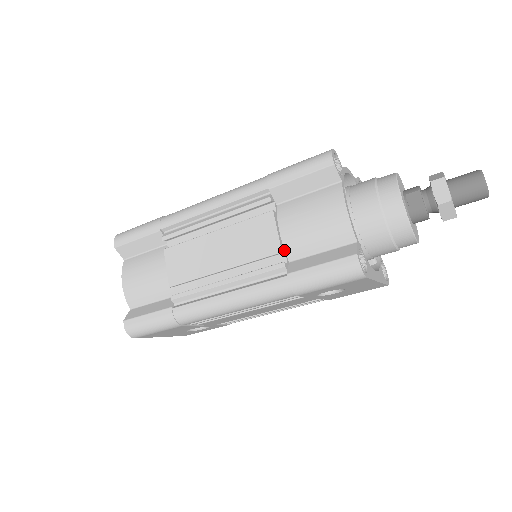
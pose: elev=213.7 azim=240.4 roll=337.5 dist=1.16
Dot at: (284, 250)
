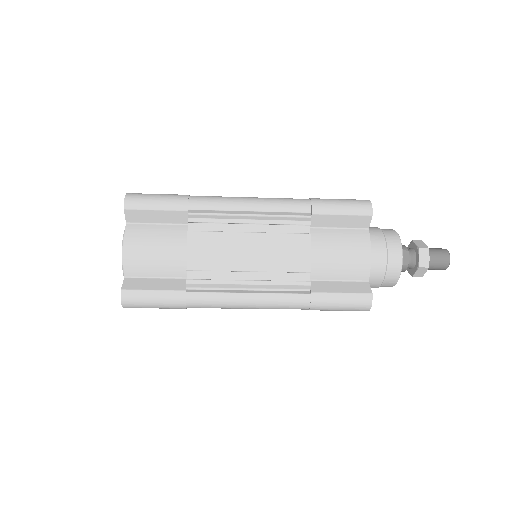
Dot at: (310, 270)
